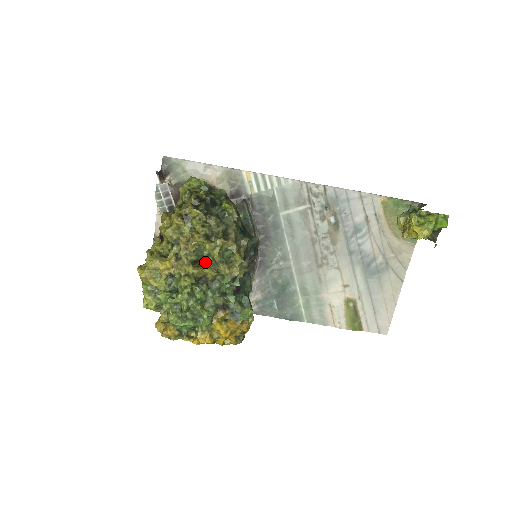
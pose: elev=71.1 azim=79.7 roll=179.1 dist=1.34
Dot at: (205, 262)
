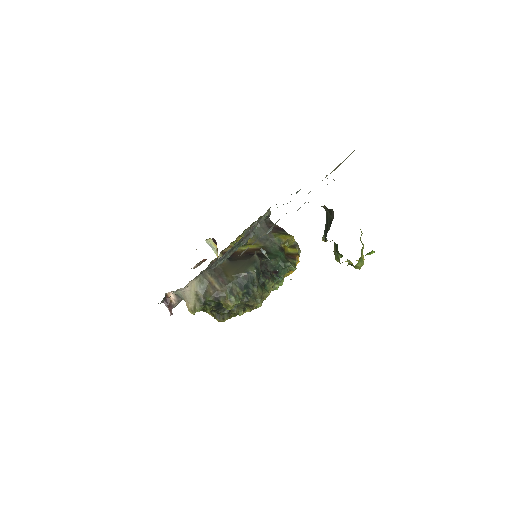
Dot at: occluded
